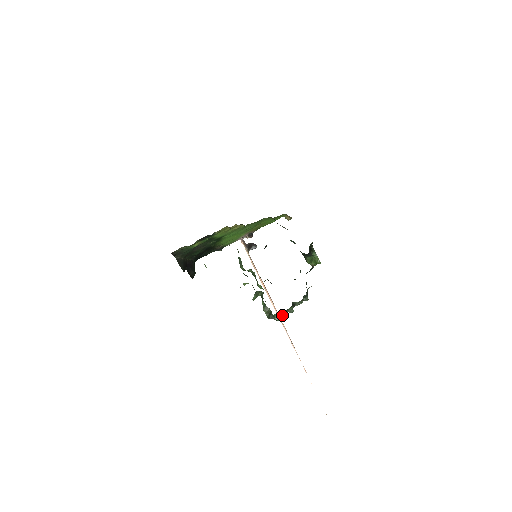
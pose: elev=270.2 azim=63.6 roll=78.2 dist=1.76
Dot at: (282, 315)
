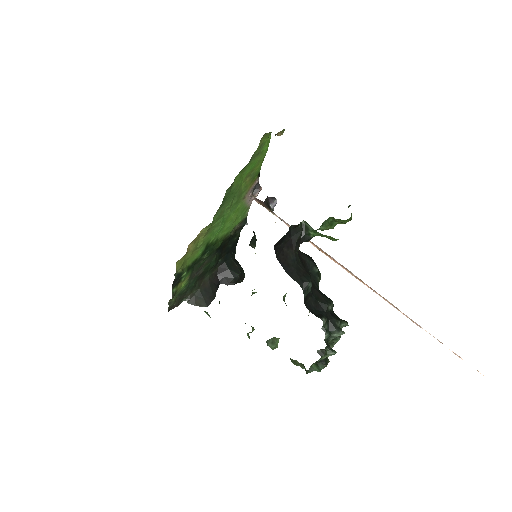
Dot at: (323, 361)
